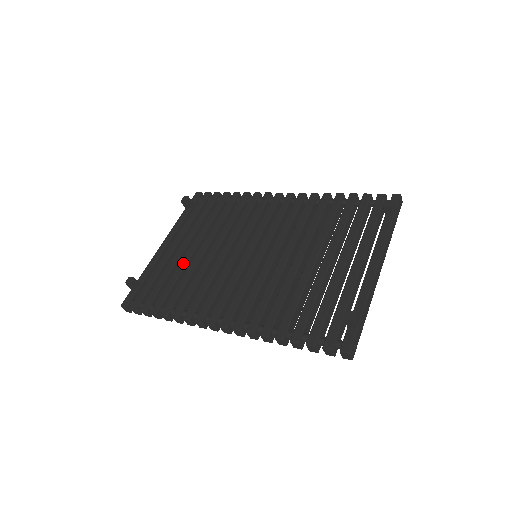
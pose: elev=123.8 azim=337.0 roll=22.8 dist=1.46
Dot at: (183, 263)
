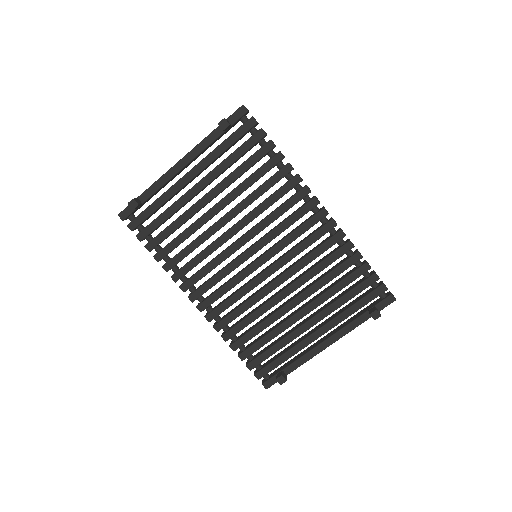
Dot at: (190, 213)
